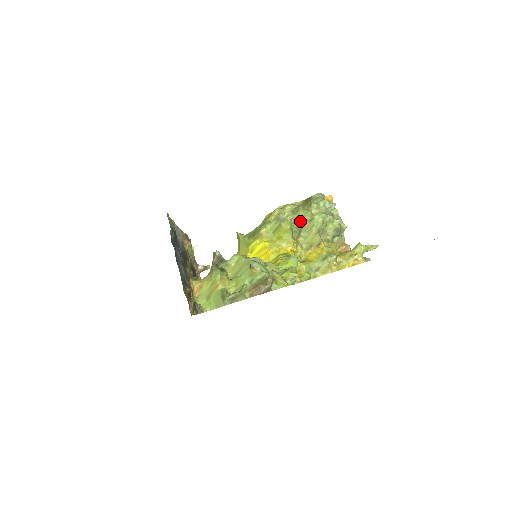
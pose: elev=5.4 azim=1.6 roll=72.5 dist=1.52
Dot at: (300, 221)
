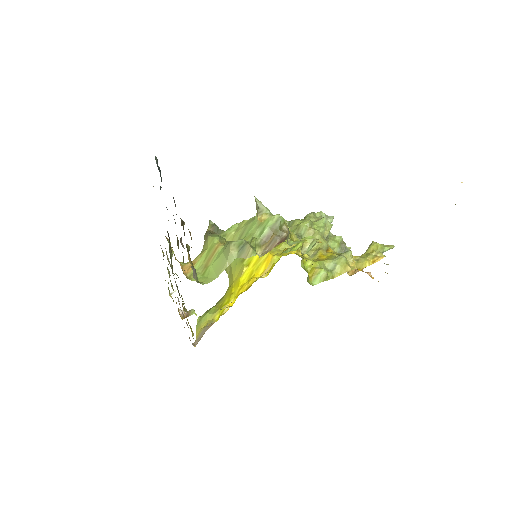
Dot at: (299, 227)
